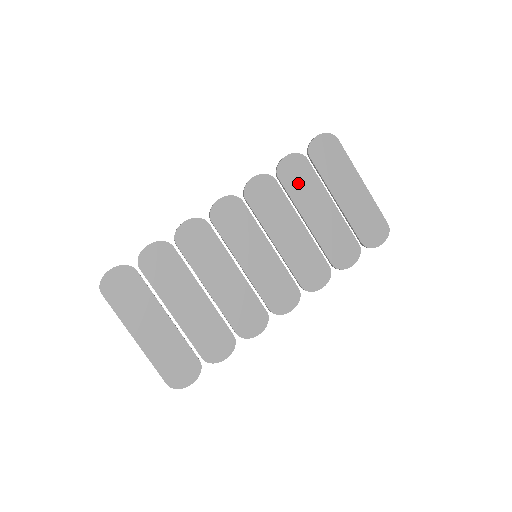
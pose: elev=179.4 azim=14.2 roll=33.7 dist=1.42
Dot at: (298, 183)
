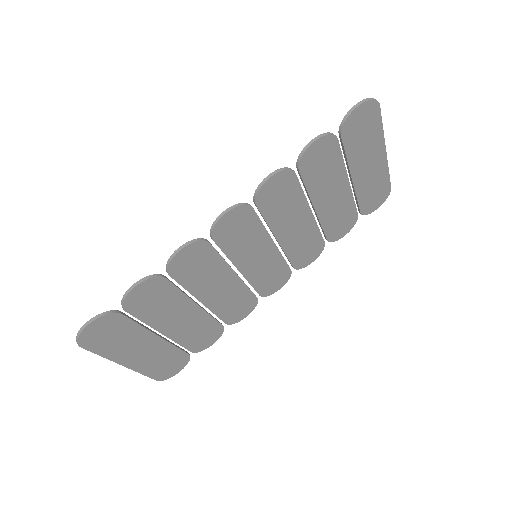
Dot at: (319, 170)
